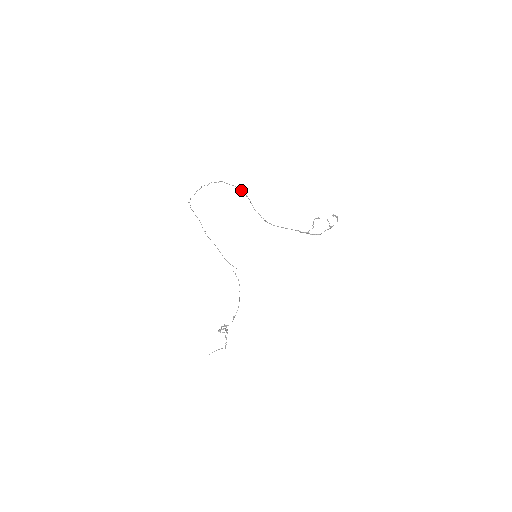
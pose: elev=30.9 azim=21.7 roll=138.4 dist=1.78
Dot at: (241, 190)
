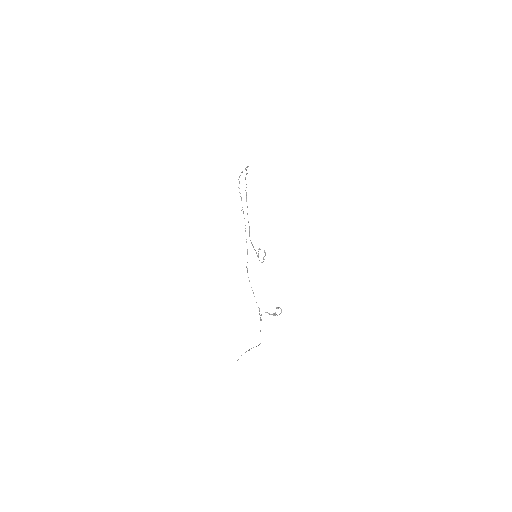
Dot at: (246, 193)
